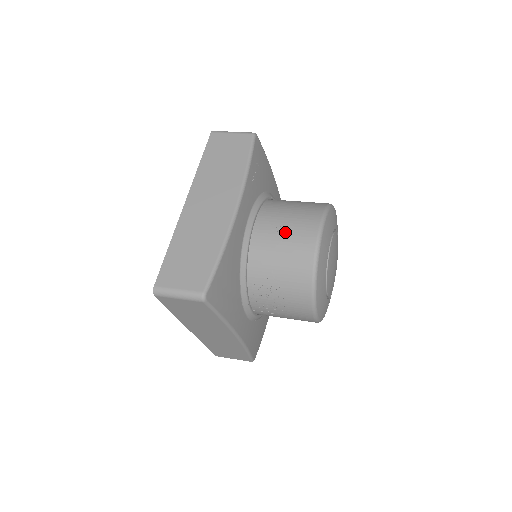
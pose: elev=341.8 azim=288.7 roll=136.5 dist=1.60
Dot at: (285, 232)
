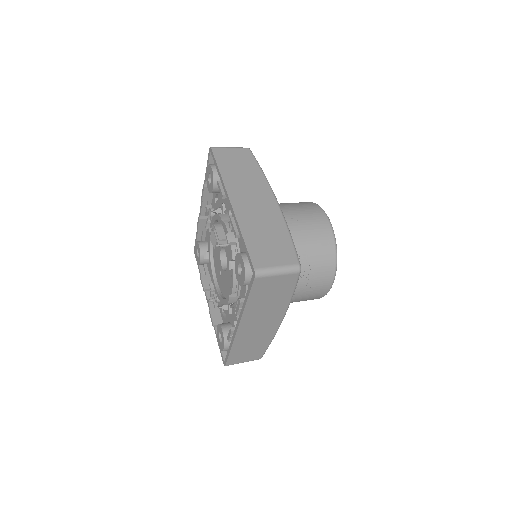
Dot at: (304, 220)
